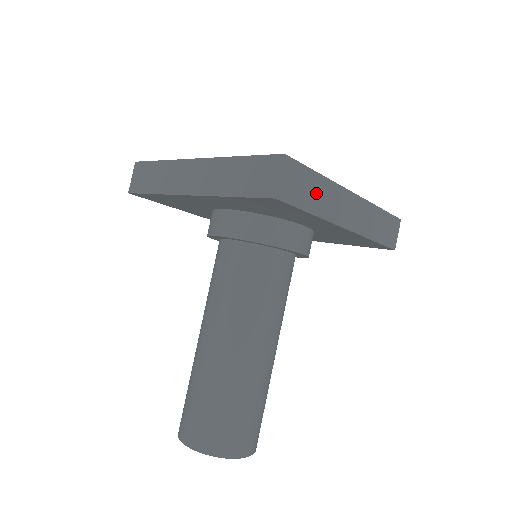
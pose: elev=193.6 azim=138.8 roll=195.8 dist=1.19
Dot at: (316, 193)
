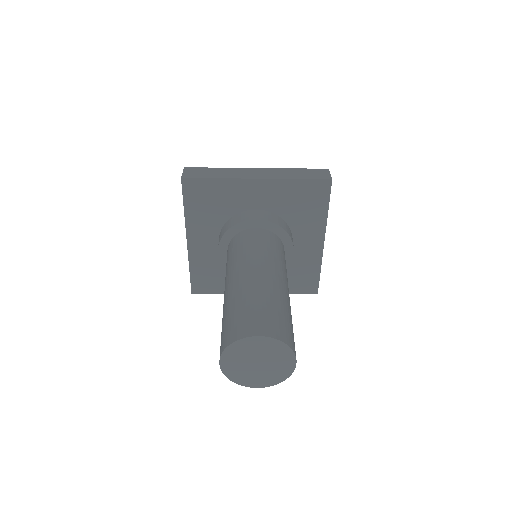
Dot at: (217, 173)
